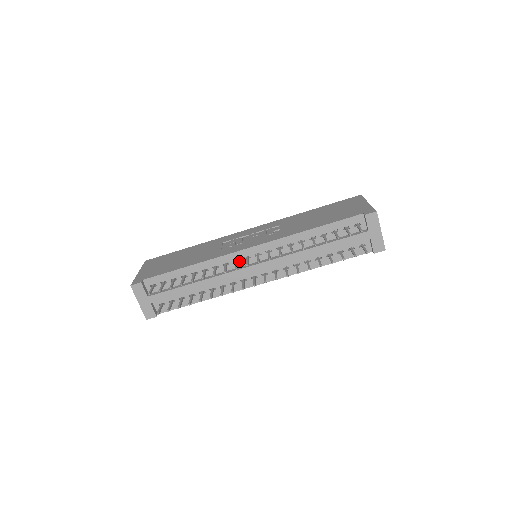
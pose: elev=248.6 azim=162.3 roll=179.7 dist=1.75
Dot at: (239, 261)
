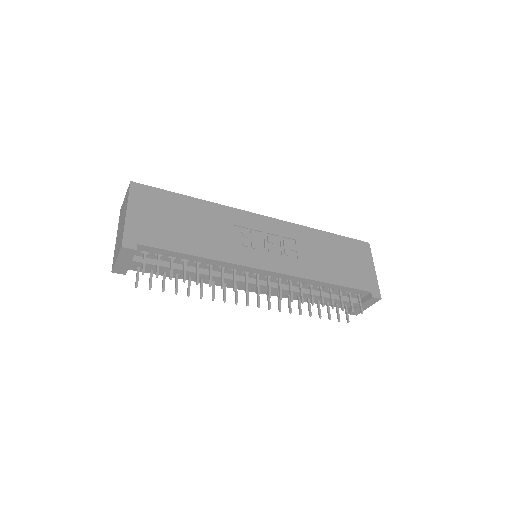
Dot at: (248, 273)
